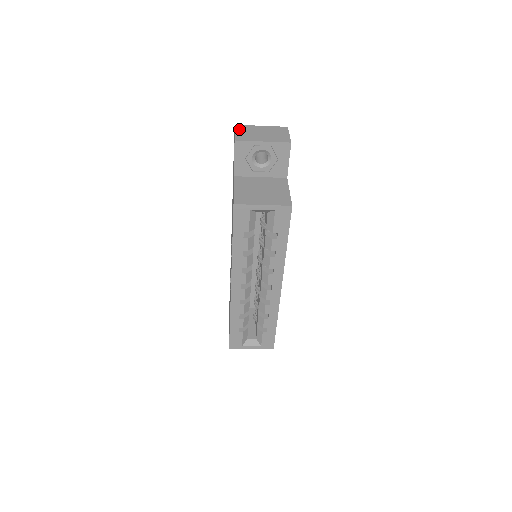
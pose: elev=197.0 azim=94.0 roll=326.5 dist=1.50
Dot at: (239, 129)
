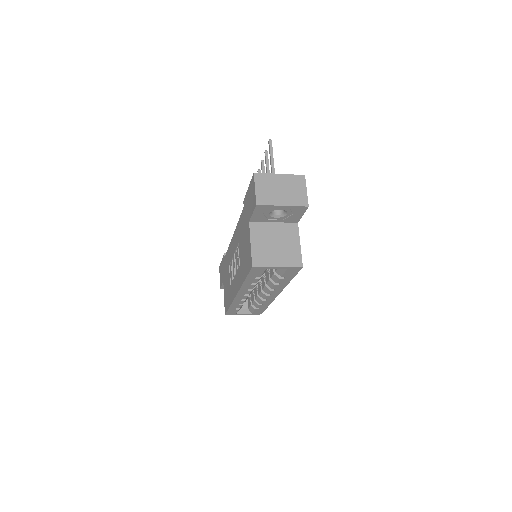
Dot at: (259, 182)
